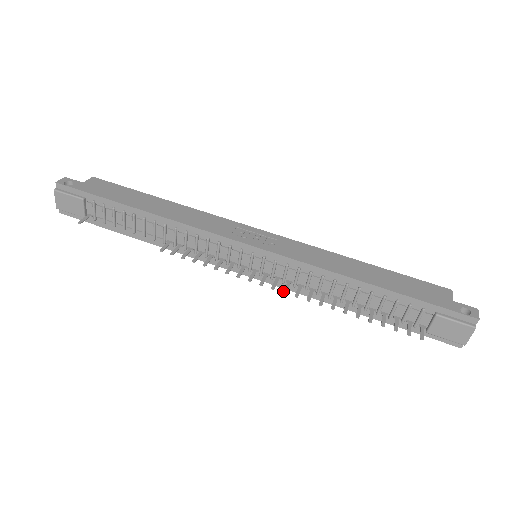
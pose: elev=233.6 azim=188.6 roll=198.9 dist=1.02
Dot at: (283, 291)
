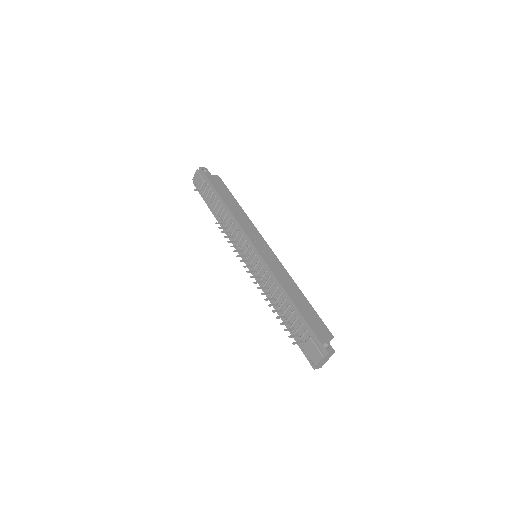
Dot at: (251, 276)
